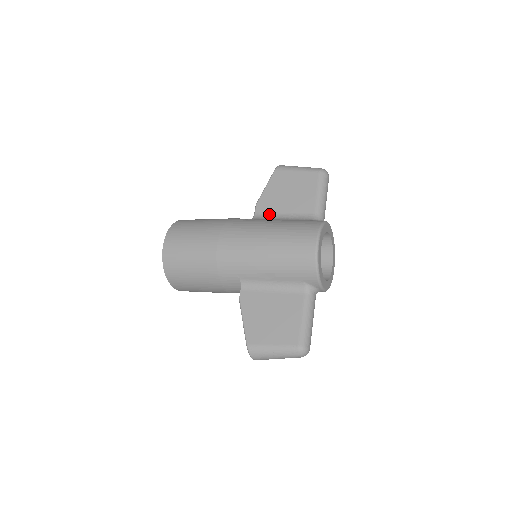
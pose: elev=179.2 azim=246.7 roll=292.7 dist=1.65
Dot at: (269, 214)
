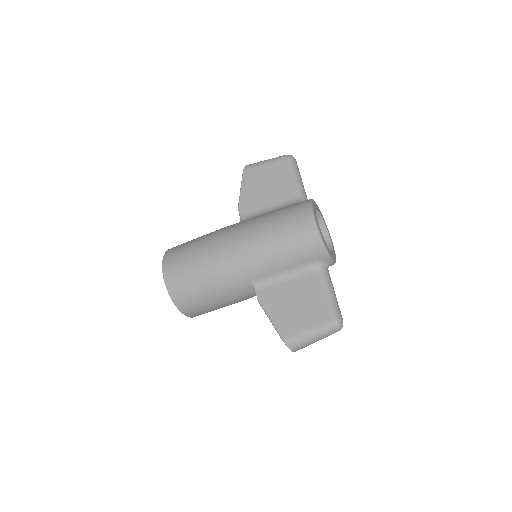
Dot at: (254, 212)
